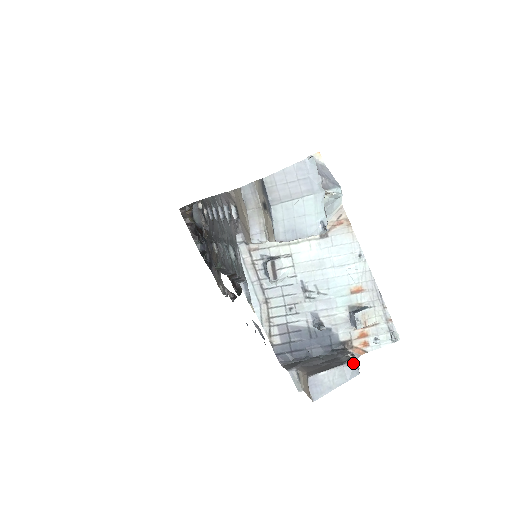
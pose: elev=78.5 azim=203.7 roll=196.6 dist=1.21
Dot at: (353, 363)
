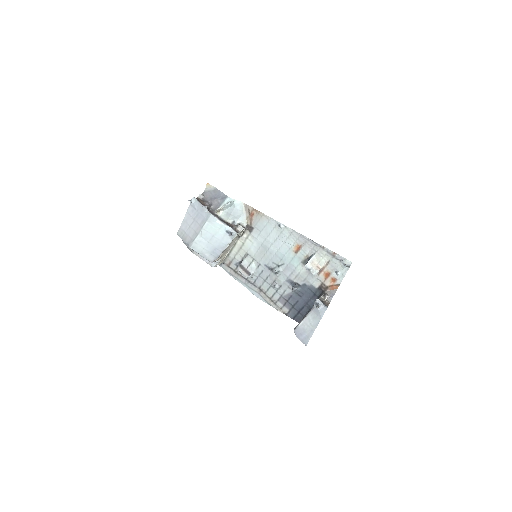
Dot at: (317, 305)
